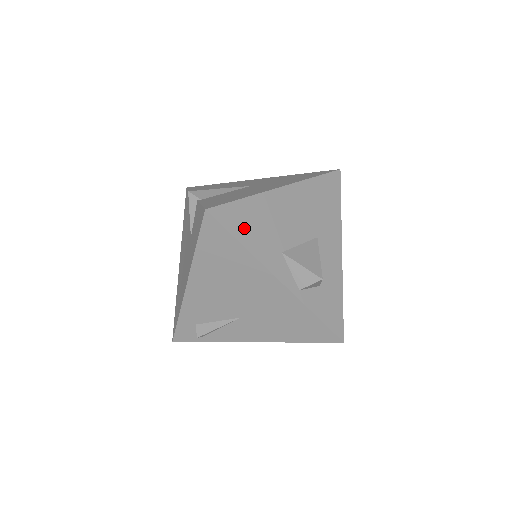
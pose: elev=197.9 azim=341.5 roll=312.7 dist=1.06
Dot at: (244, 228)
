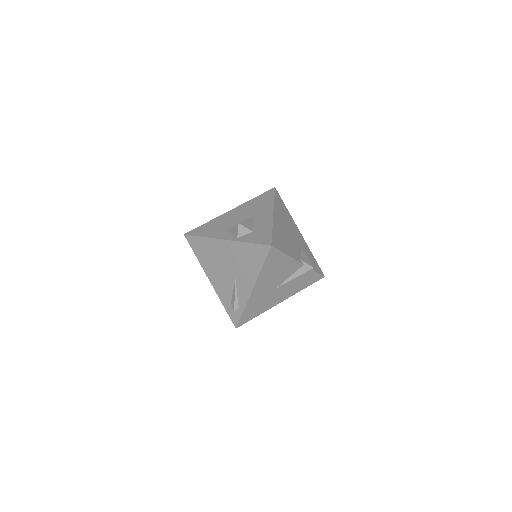
Dot at: (204, 232)
